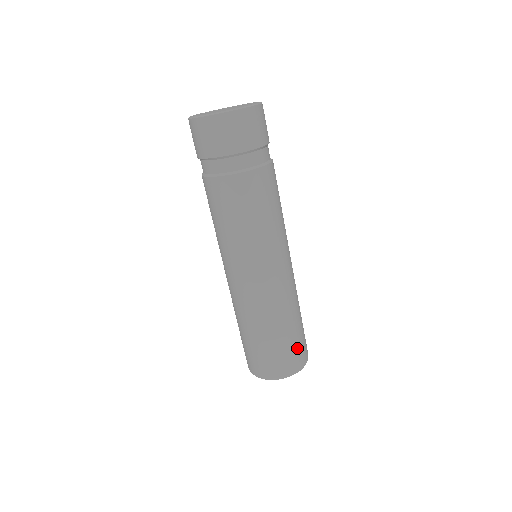
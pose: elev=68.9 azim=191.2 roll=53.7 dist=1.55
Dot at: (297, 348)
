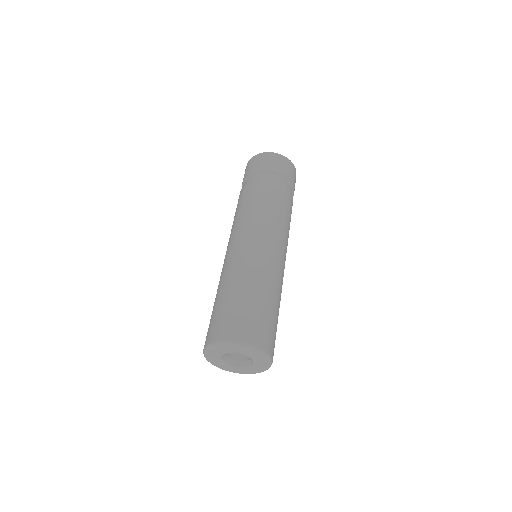
Dot at: (265, 324)
